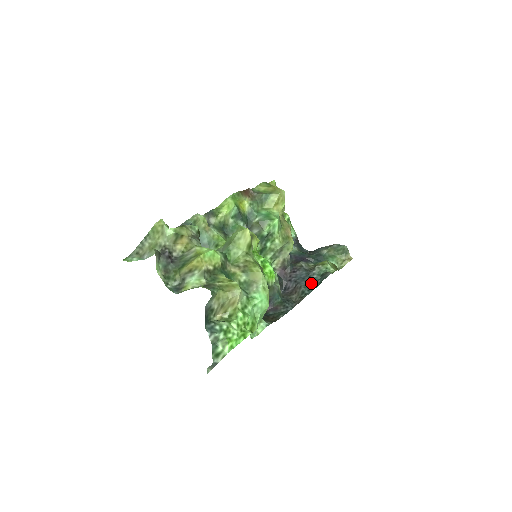
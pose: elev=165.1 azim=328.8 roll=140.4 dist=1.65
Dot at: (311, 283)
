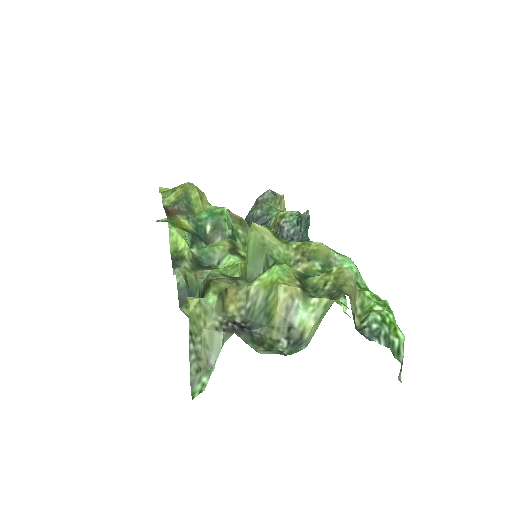
Dot at: (298, 239)
